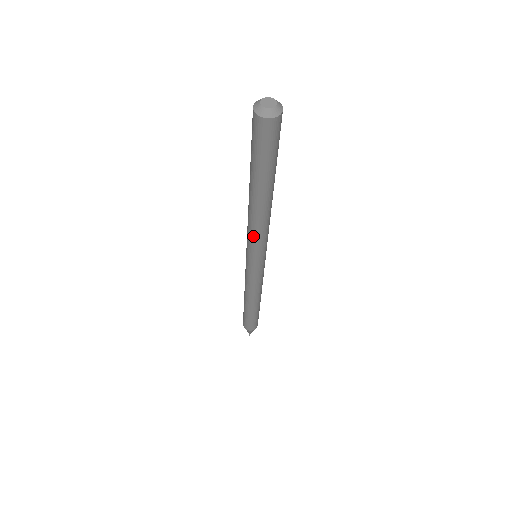
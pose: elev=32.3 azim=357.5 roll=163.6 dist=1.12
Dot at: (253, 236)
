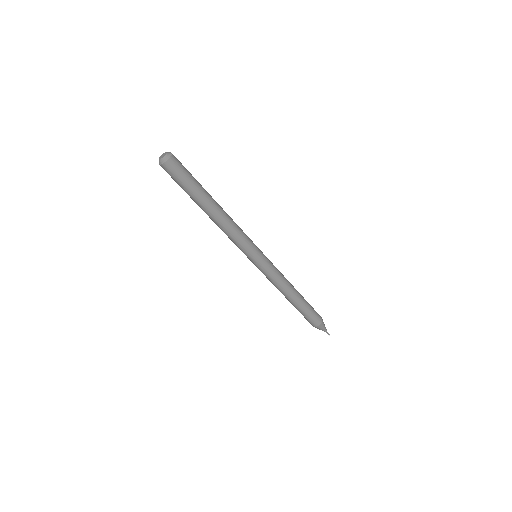
Dot at: (237, 238)
